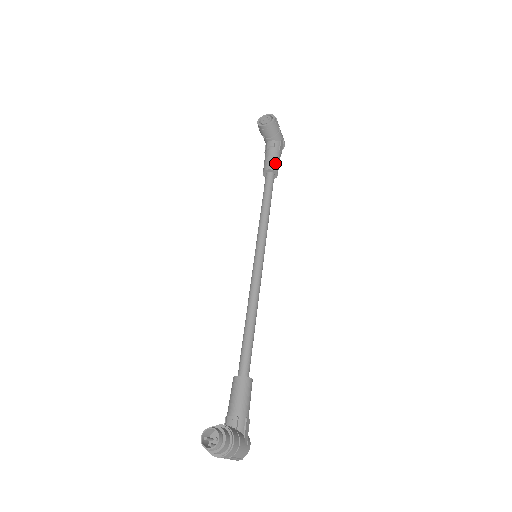
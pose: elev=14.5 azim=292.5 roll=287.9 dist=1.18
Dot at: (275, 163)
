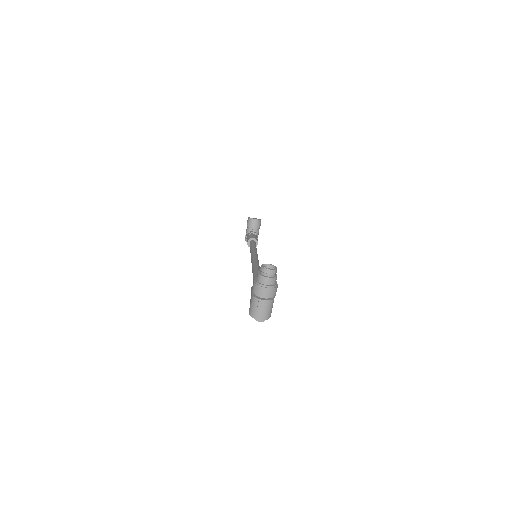
Dot at: (257, 239)
